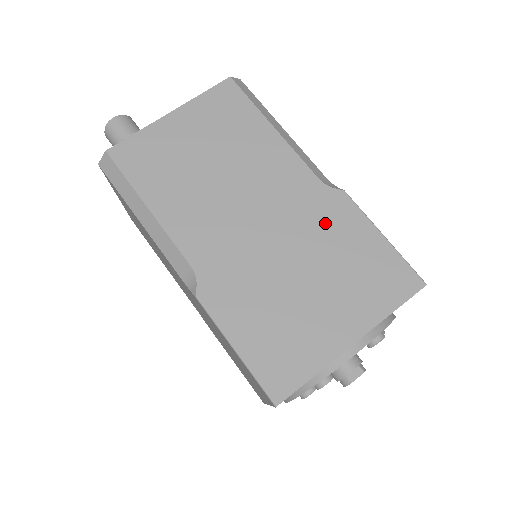
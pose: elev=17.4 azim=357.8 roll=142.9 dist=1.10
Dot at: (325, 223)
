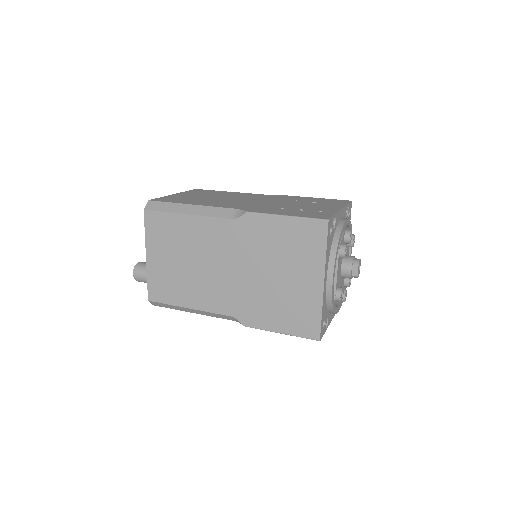
Dot at: (255, 239)
